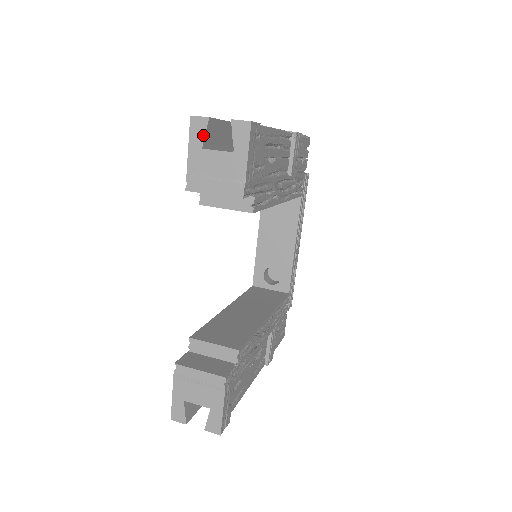
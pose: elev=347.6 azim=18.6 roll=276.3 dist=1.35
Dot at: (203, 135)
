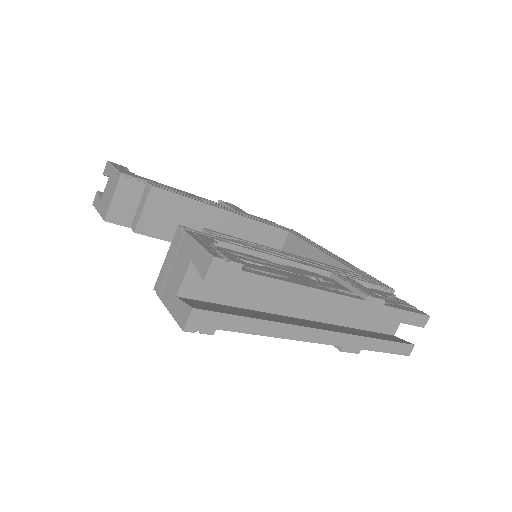
Dot at: (99, 198)
